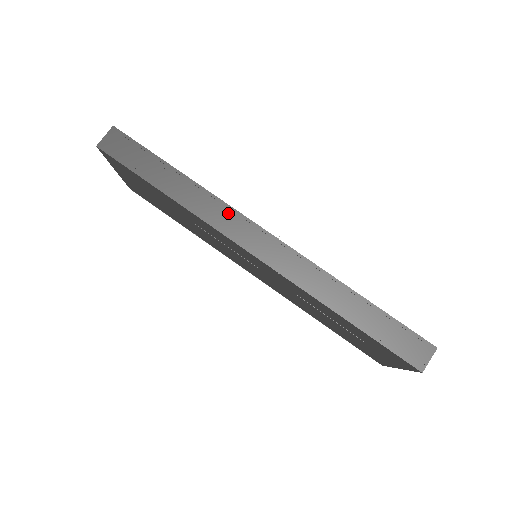
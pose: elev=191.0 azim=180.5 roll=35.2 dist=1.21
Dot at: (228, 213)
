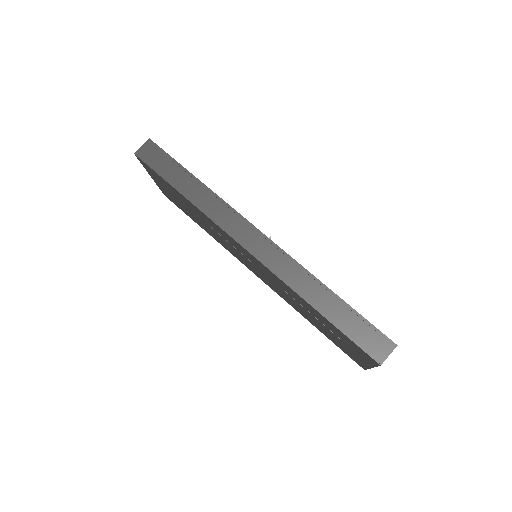
Dot at: (230, 214)
